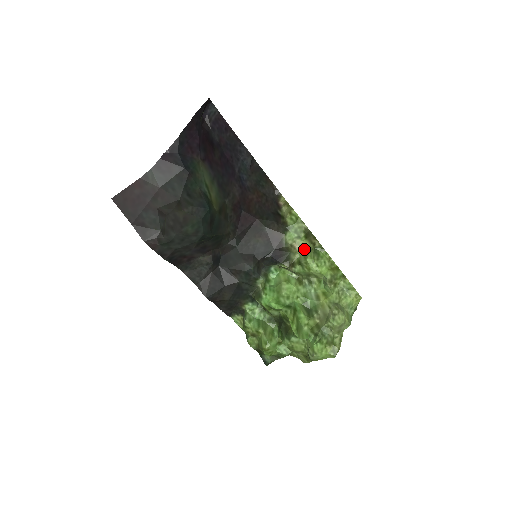
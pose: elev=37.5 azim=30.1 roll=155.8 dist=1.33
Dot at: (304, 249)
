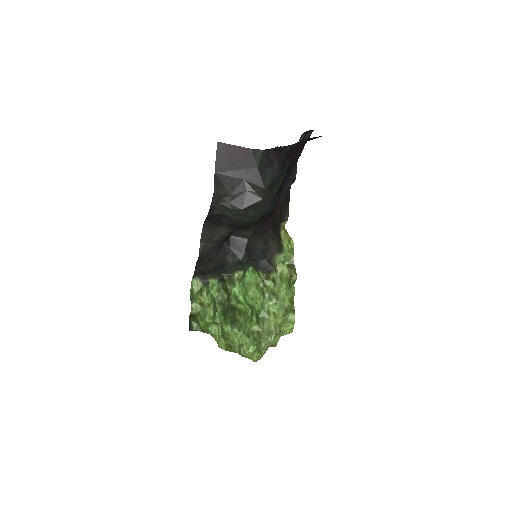
Dot at: (282, 273)
